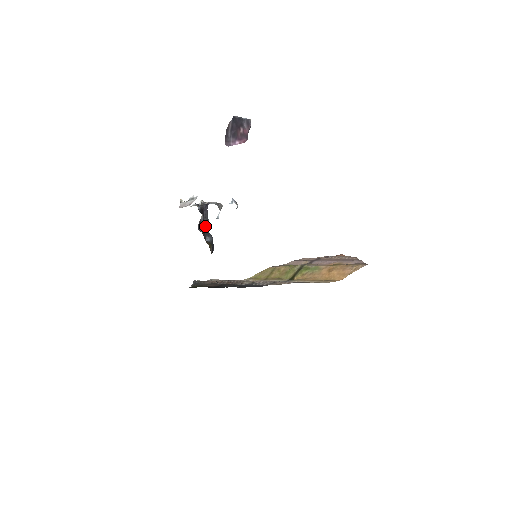
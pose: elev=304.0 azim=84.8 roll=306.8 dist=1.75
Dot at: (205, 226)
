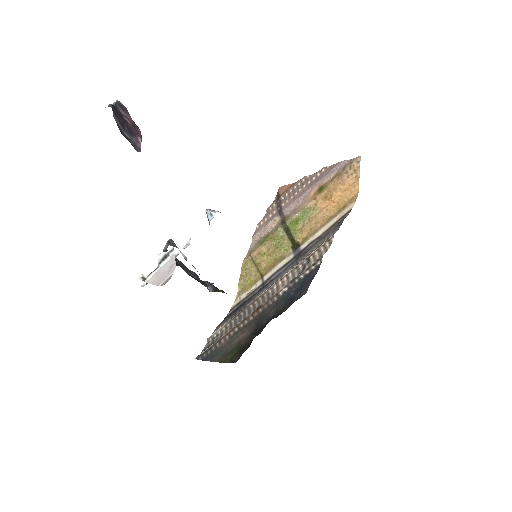
Dot at: (194, 277)
